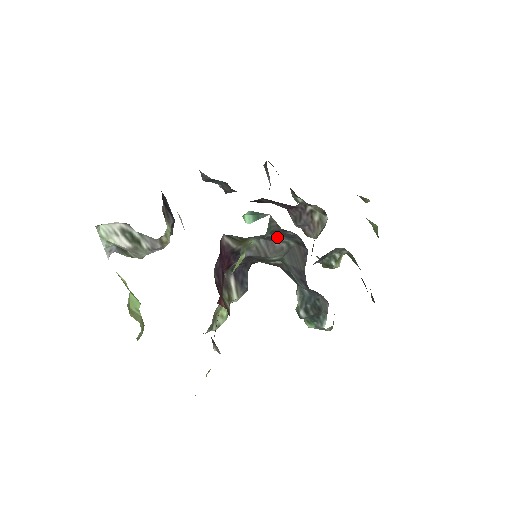
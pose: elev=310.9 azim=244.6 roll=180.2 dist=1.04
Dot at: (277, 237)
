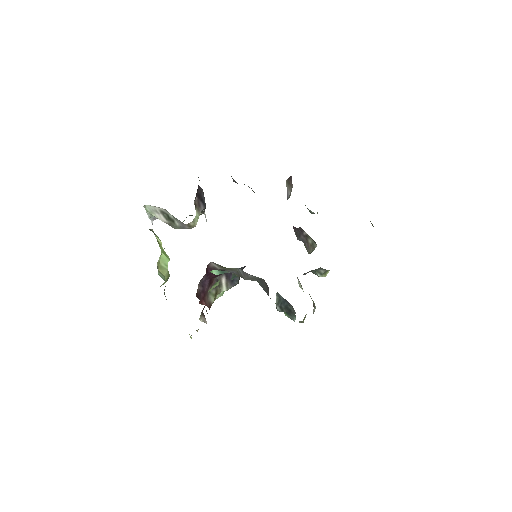
Dot at: occluded
